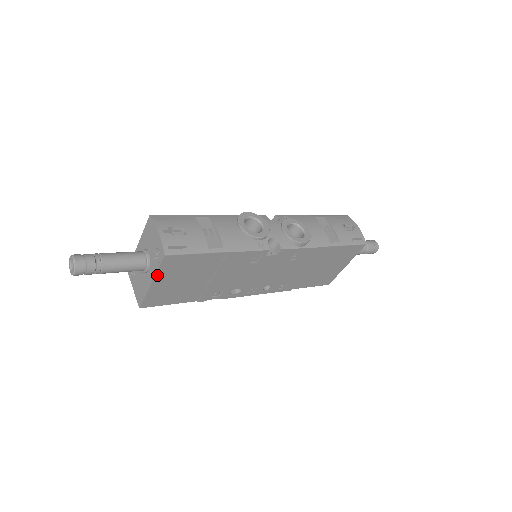
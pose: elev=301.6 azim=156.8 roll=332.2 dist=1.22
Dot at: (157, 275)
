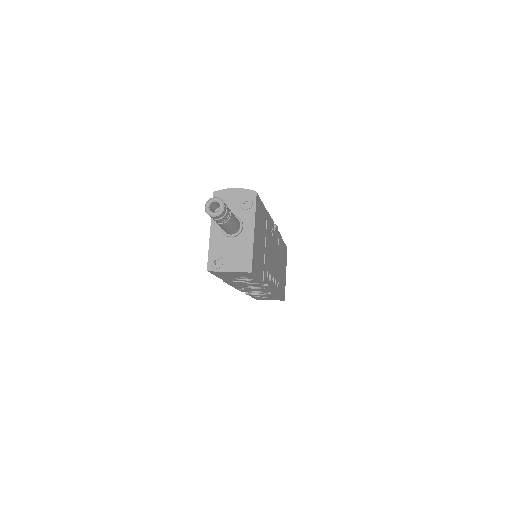
Dot at: (255, 220)
